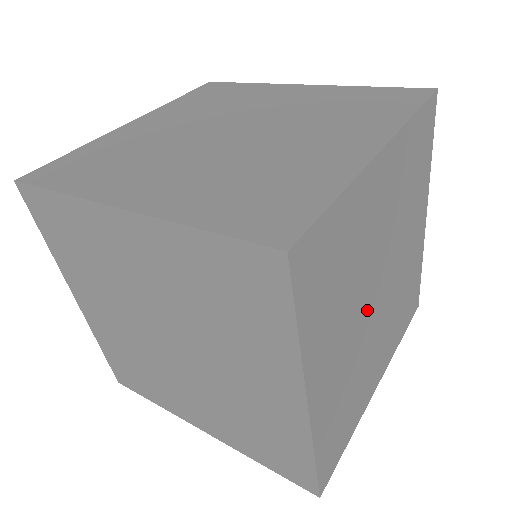
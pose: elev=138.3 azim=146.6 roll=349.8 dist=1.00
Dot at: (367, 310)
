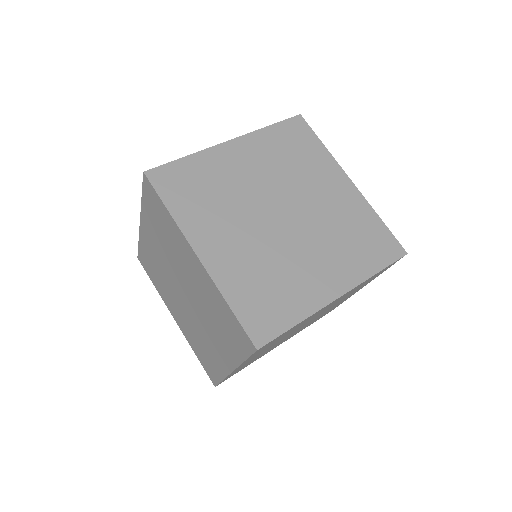
Dot at: (266, 223)
